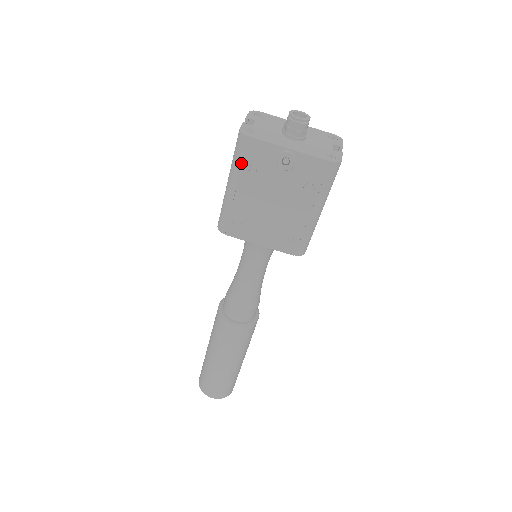
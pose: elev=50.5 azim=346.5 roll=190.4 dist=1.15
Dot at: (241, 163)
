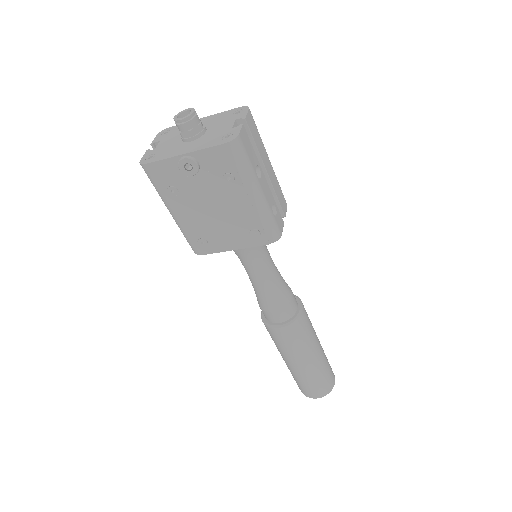
Dot at: (160, 189)
